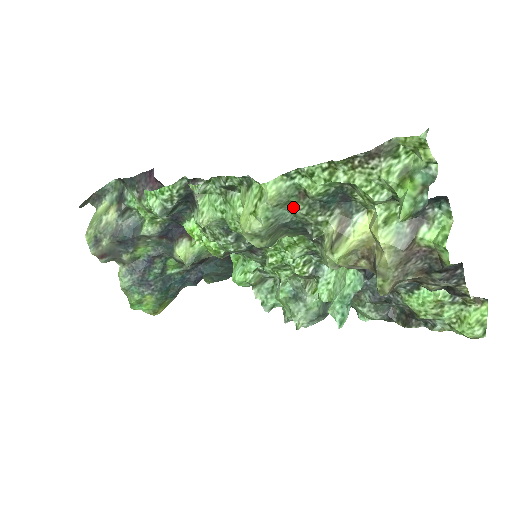
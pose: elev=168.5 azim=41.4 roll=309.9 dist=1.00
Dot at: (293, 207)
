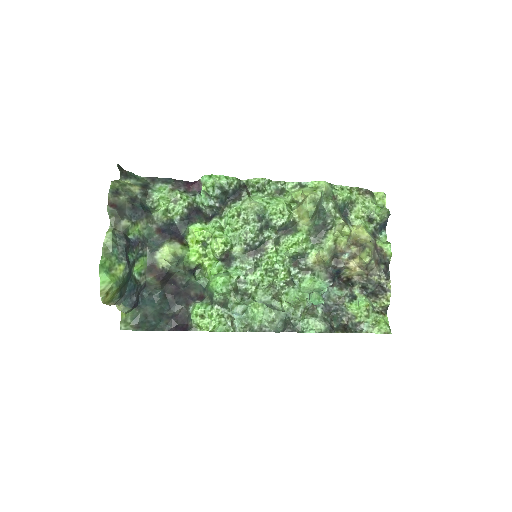
Dot at: (329, 201)
